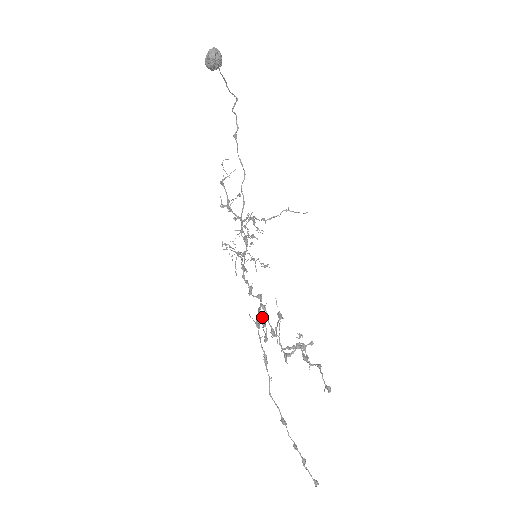
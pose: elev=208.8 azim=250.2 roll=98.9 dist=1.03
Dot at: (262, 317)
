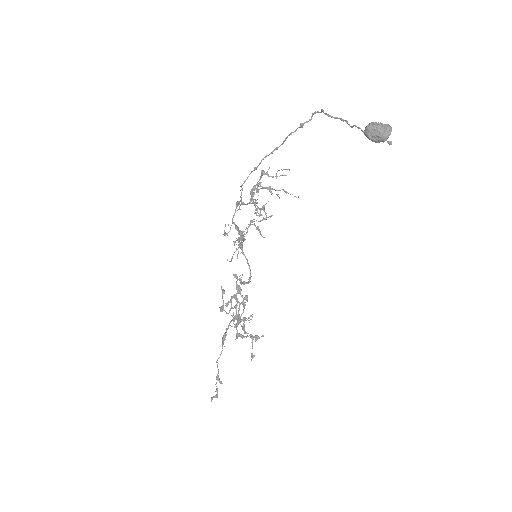
Dot at: (231, 298)
